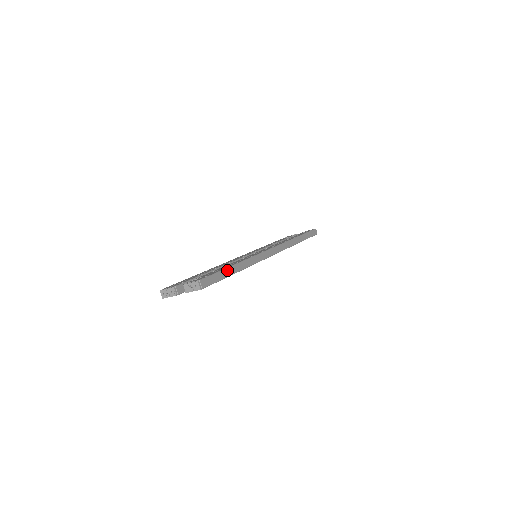
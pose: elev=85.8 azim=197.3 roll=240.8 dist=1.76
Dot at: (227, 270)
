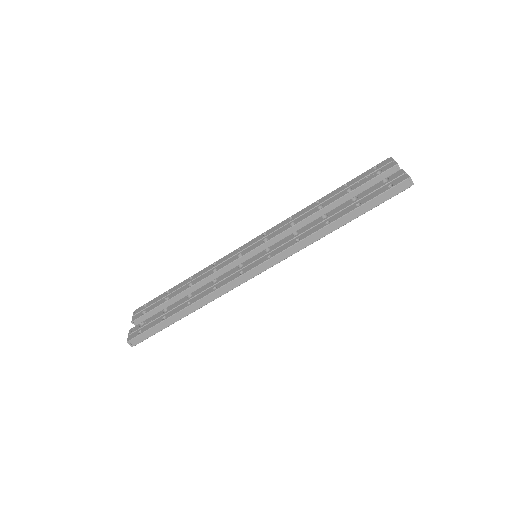
Dot at: (167, 321)
